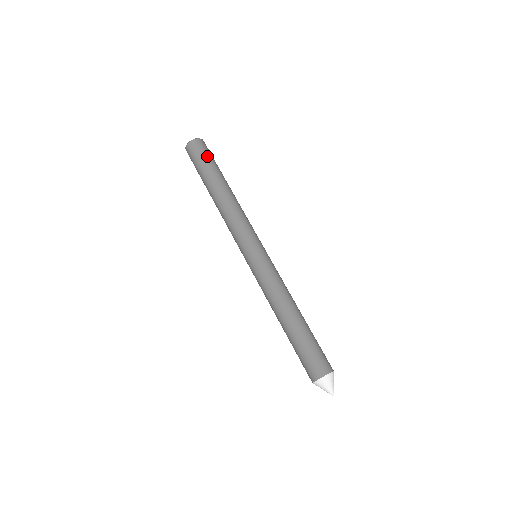
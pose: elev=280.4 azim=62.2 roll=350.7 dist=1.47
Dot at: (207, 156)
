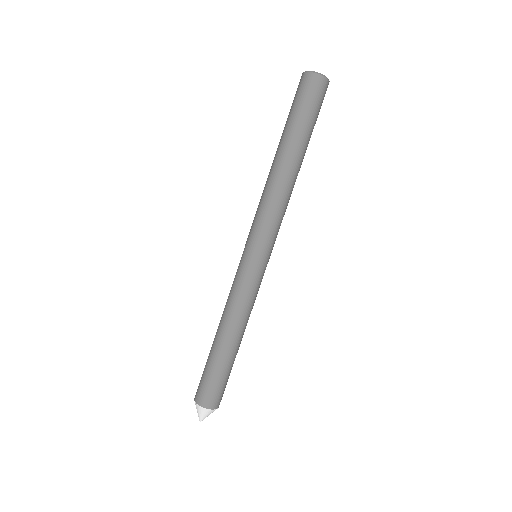
Dot at: (314, 110)
